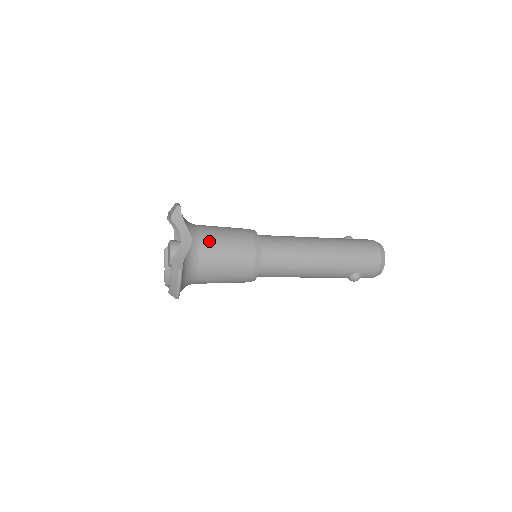
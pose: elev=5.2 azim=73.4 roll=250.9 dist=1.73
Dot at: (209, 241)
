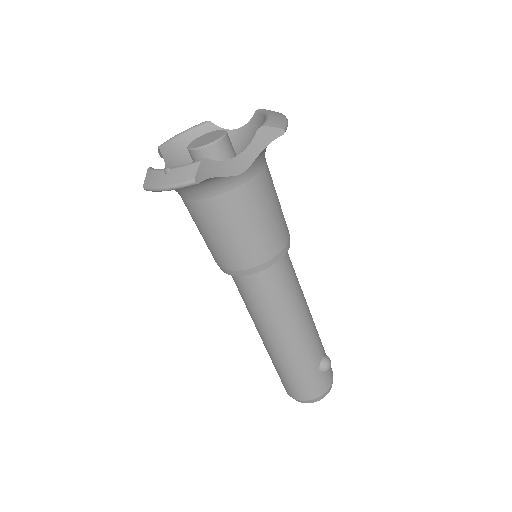
Dot at: occluded
